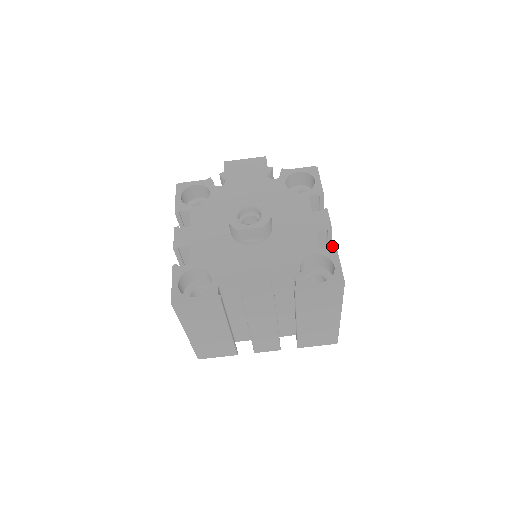
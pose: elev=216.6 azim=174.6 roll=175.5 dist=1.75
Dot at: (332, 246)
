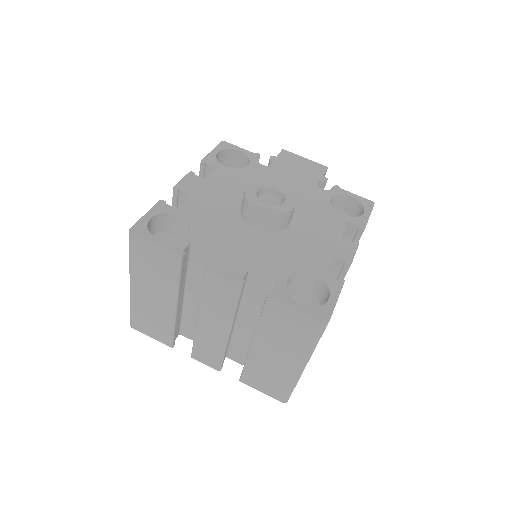
Dot at: (340, 278)
